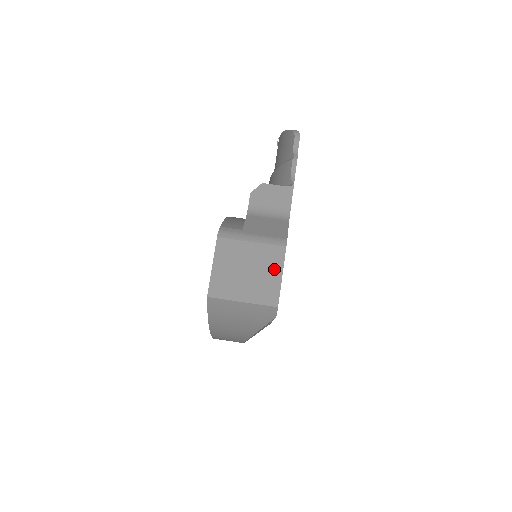
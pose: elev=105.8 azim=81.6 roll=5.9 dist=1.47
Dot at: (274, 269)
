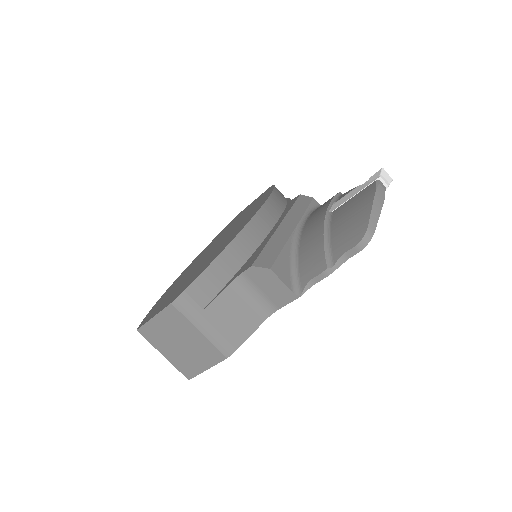
Dot at: (204, 361)
